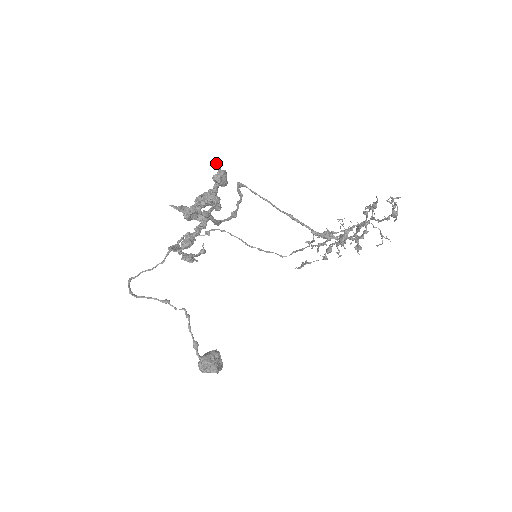
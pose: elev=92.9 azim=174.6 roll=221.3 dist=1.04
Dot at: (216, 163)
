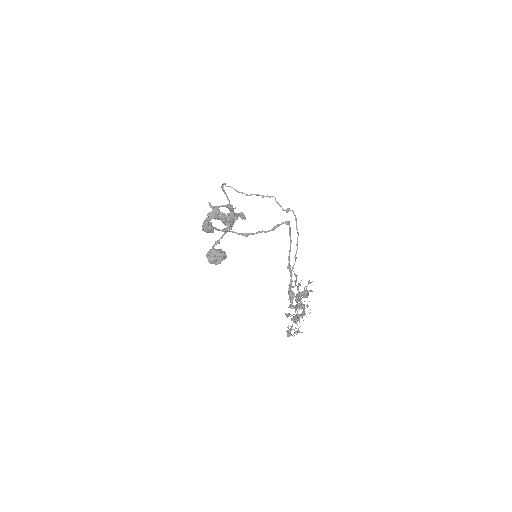
Dot at: (207, 223)
